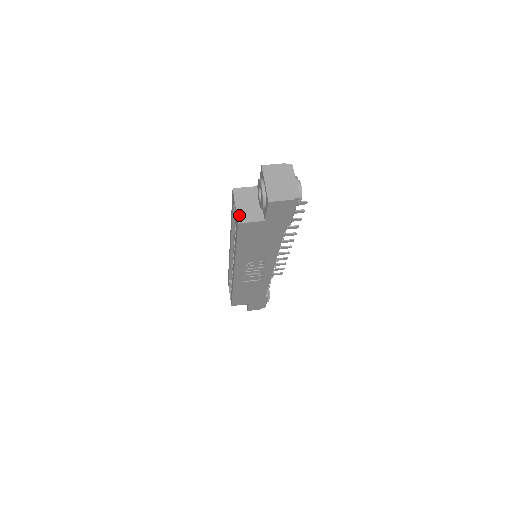
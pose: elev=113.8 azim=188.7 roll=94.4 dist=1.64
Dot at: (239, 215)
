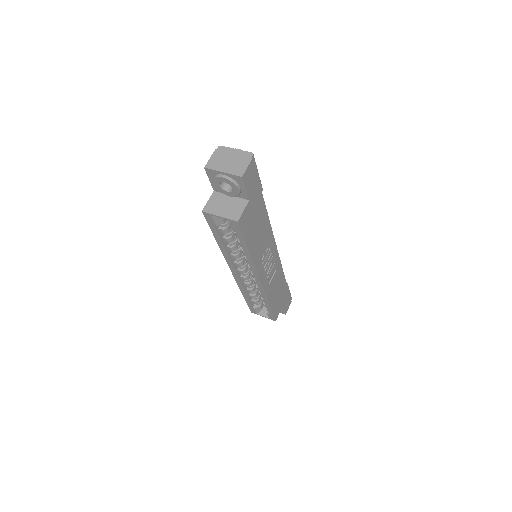
Dot at: (230, 217)
